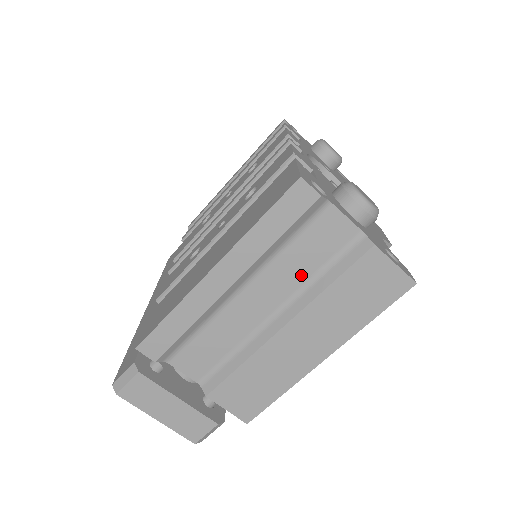
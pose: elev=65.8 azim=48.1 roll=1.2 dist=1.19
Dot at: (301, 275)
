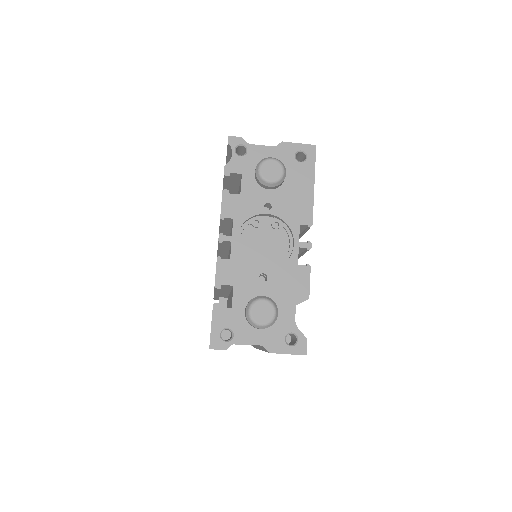
Dot at: occluded
